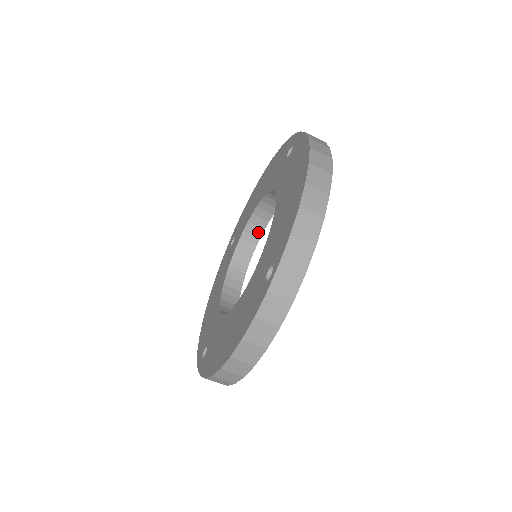
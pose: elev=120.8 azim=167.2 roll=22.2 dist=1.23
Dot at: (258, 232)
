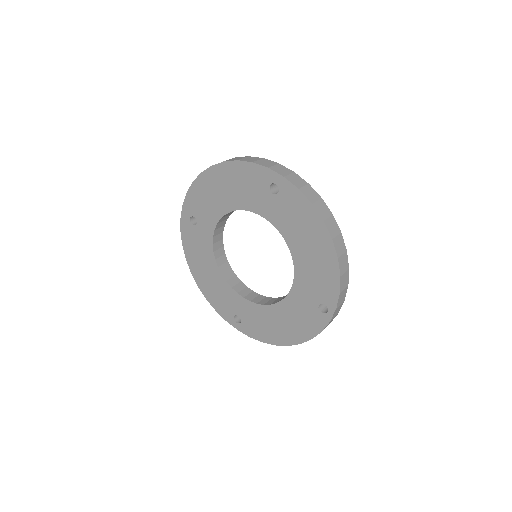
Dot at: (226, 218)
